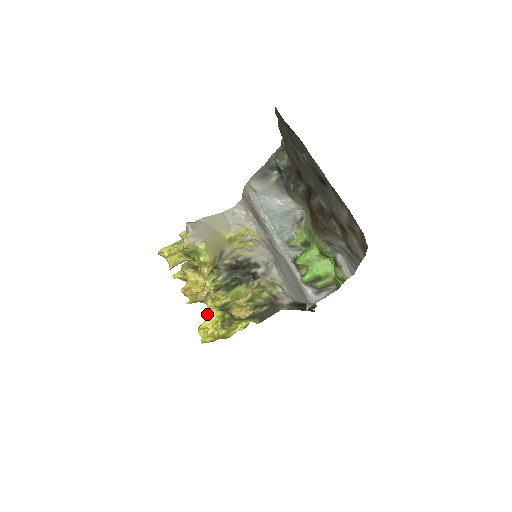
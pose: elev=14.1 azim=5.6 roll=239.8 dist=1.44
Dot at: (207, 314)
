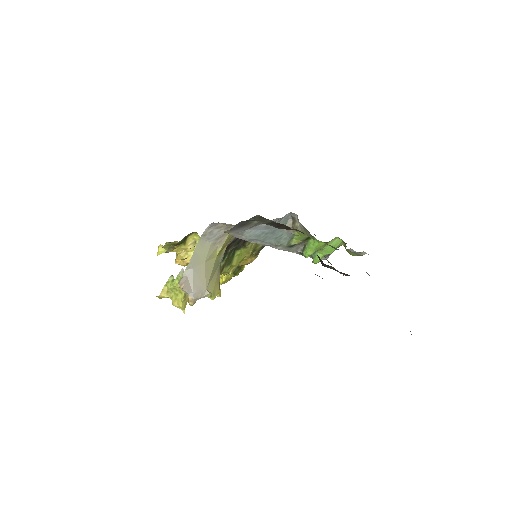
Dot at: occluded
